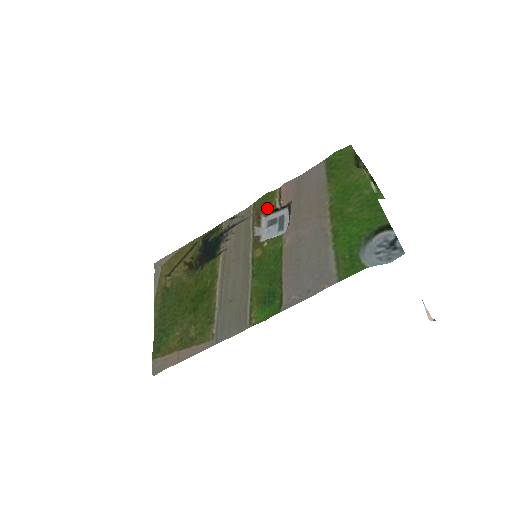
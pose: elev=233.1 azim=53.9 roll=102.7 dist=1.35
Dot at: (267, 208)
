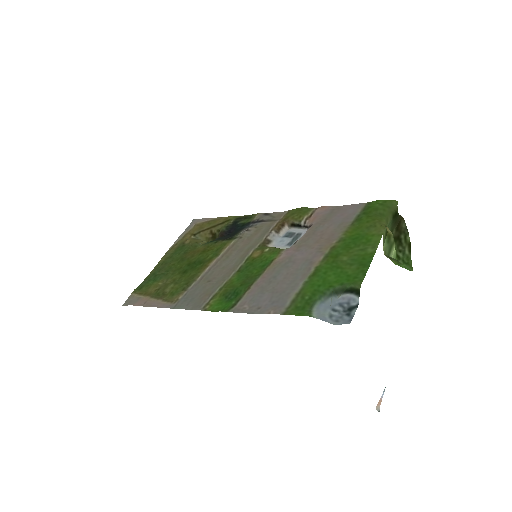
Dot at: (293, 220)
